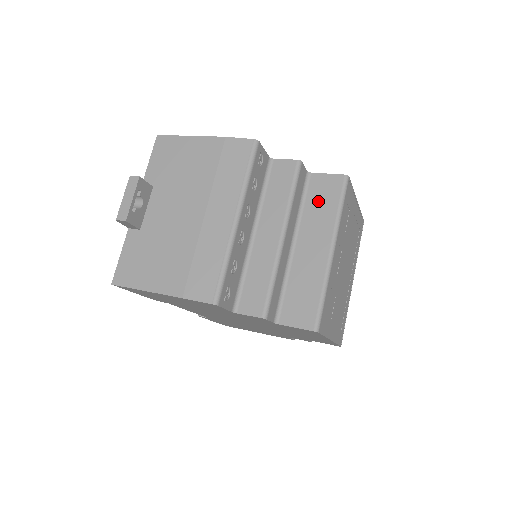
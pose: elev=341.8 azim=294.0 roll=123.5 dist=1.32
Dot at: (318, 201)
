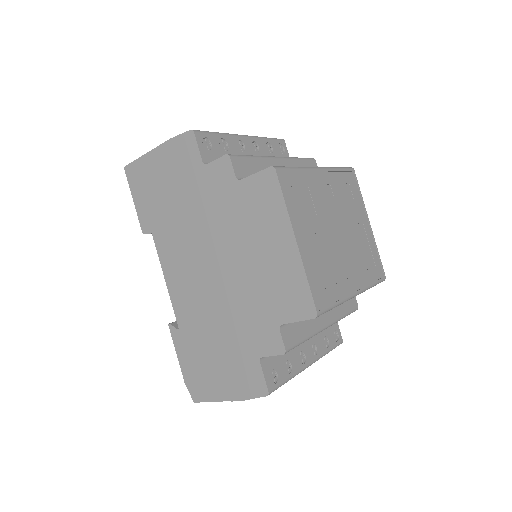
Dot at: occluded
